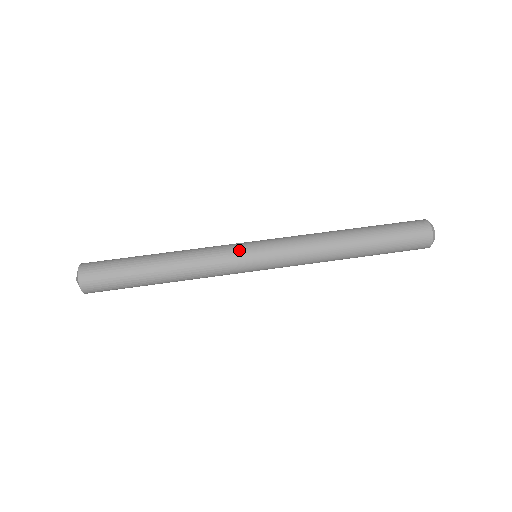
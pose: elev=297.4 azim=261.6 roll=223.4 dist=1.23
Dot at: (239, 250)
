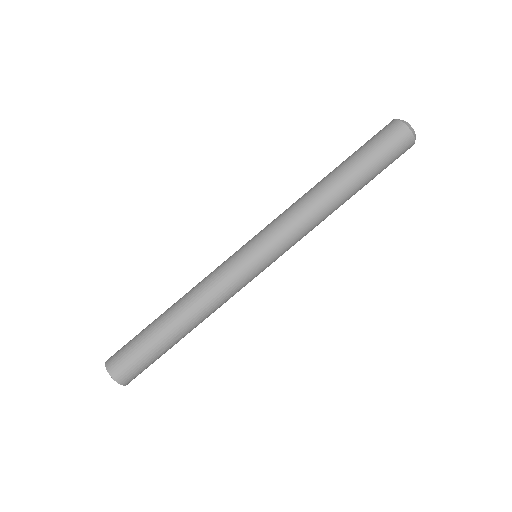
Dot at: (244, 271)
